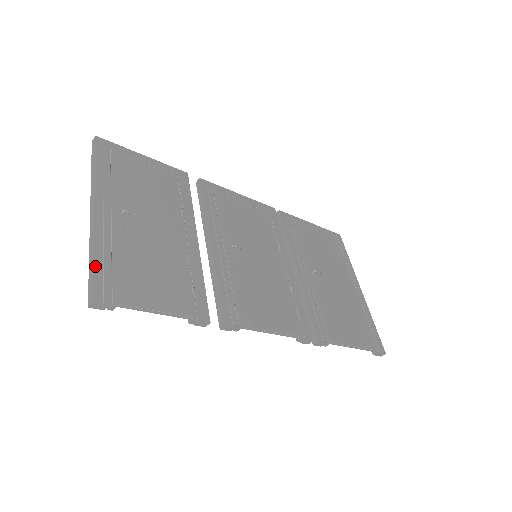
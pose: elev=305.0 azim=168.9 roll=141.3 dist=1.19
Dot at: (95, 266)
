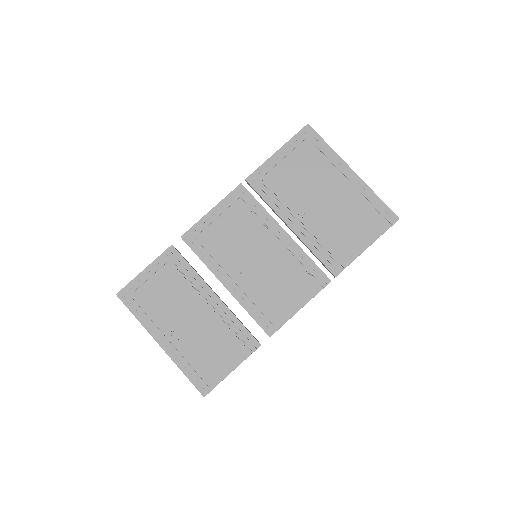
Dot at: (189, 378)
